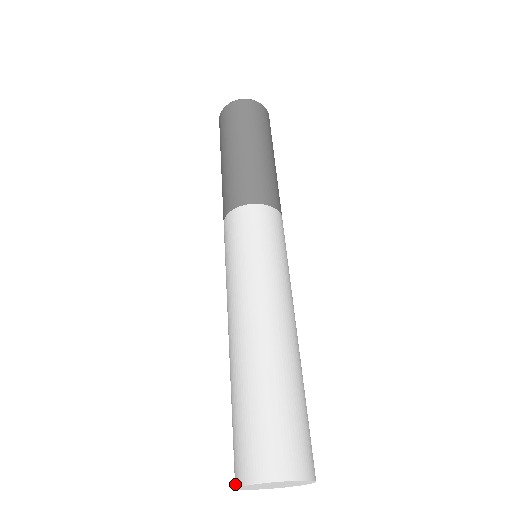
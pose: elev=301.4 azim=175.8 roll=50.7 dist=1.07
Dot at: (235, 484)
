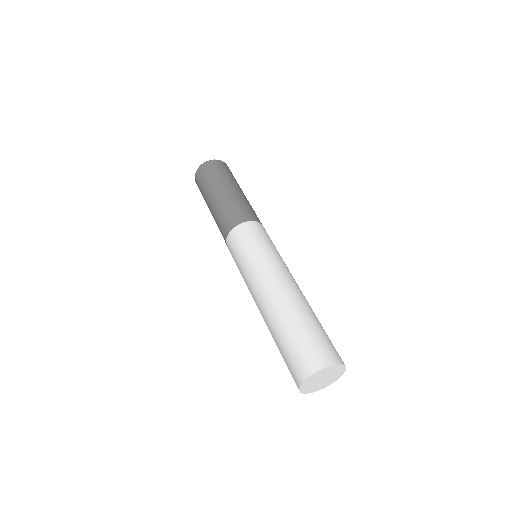
Dot at: (300, 382)
